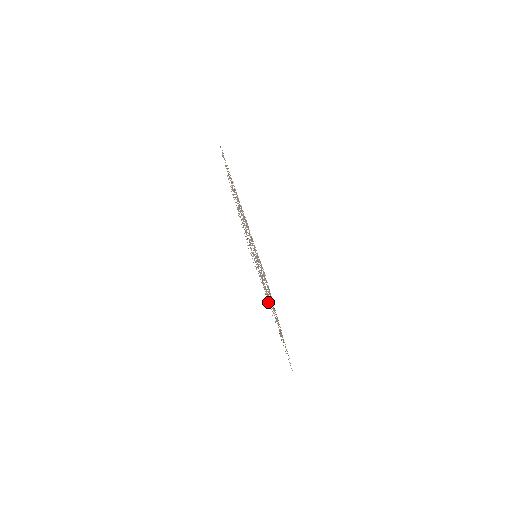
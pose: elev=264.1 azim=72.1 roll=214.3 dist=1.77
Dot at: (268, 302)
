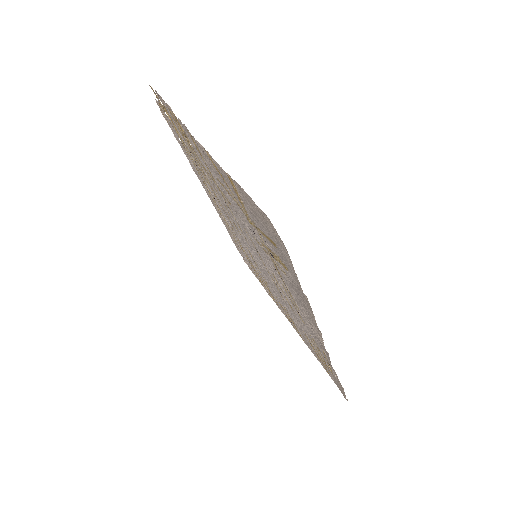
Dot at: (317, 333)
